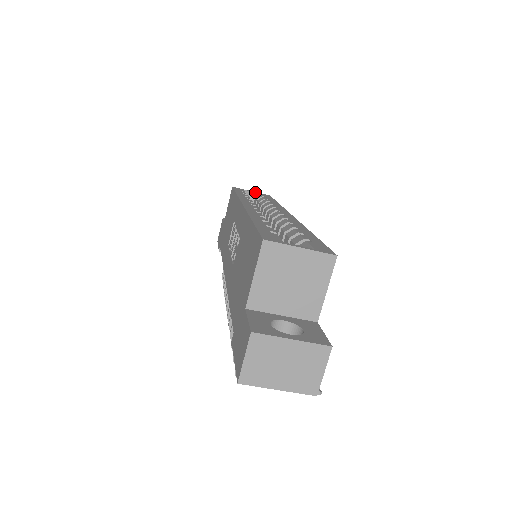
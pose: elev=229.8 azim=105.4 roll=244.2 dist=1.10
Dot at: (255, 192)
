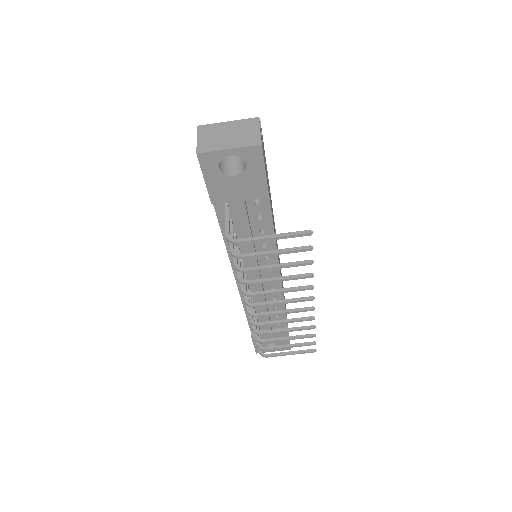
Dot at: occluded
